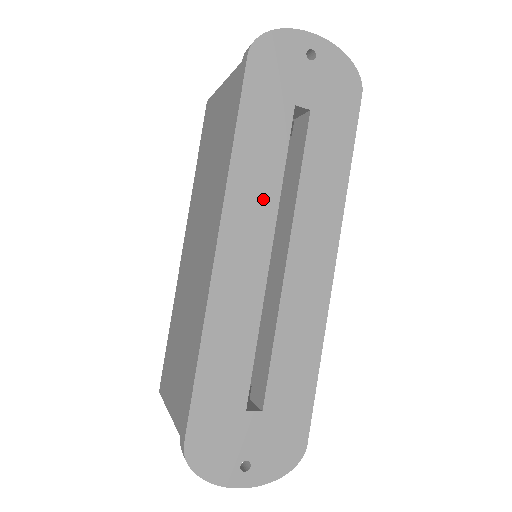
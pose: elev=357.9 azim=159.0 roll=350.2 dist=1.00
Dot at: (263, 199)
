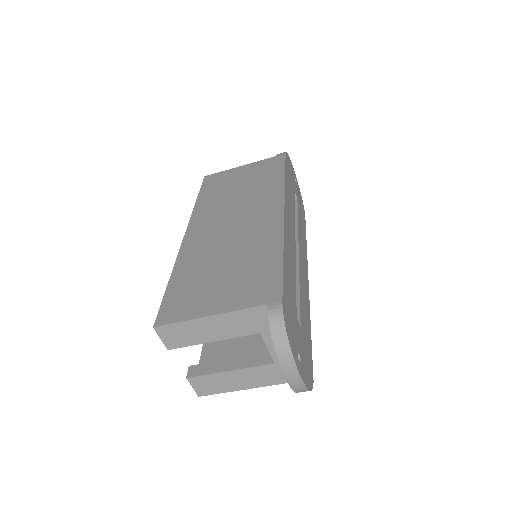
Dot at: (292, 212)
